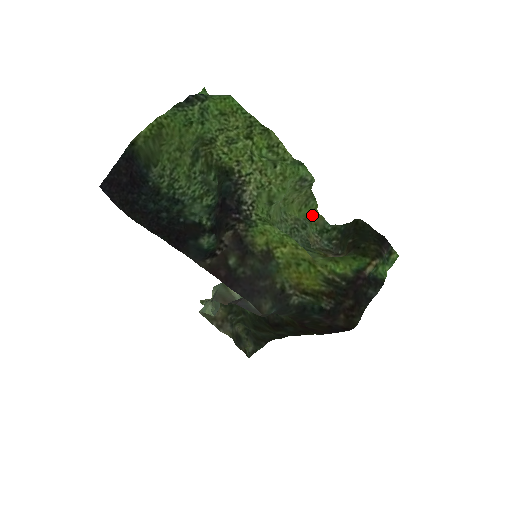
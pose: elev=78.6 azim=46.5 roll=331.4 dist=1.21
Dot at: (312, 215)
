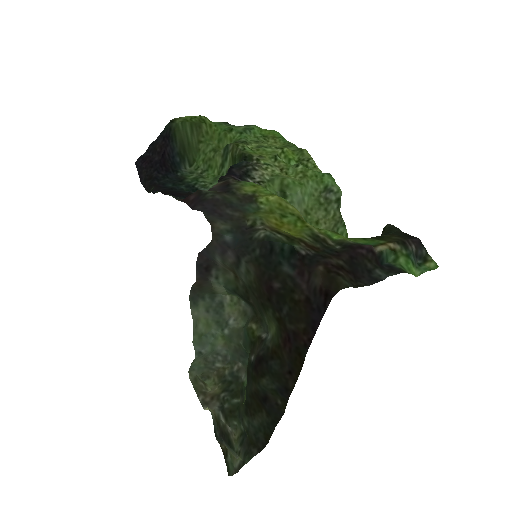
Dot at: occluded
